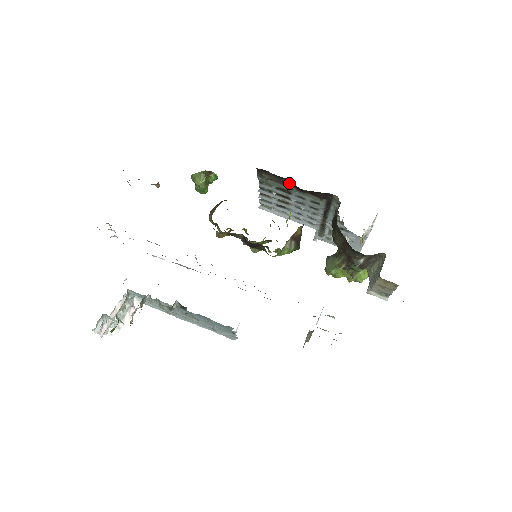
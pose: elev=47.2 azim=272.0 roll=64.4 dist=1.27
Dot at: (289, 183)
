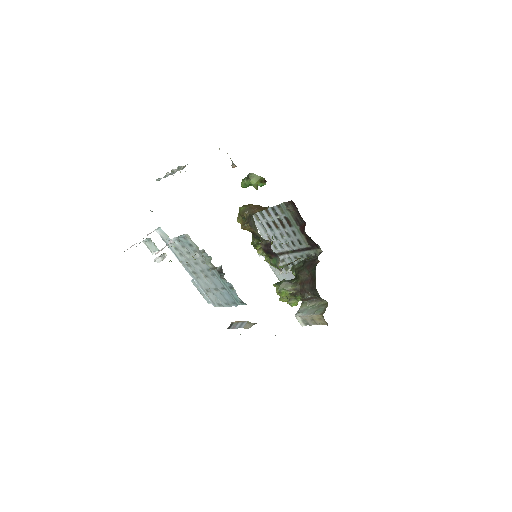
Dot at: (300, 222)
